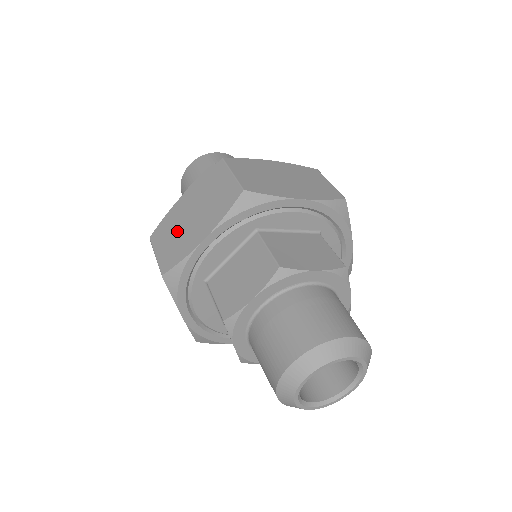
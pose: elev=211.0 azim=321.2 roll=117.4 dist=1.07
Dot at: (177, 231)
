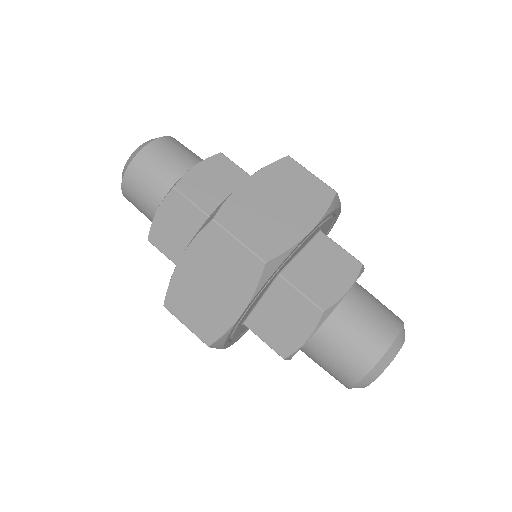
Dot at: (263, 217)
